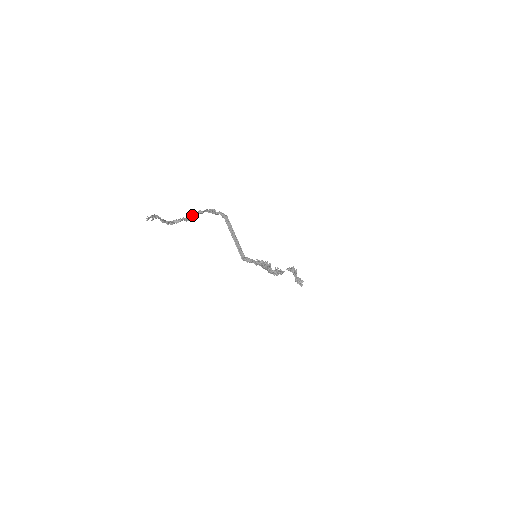
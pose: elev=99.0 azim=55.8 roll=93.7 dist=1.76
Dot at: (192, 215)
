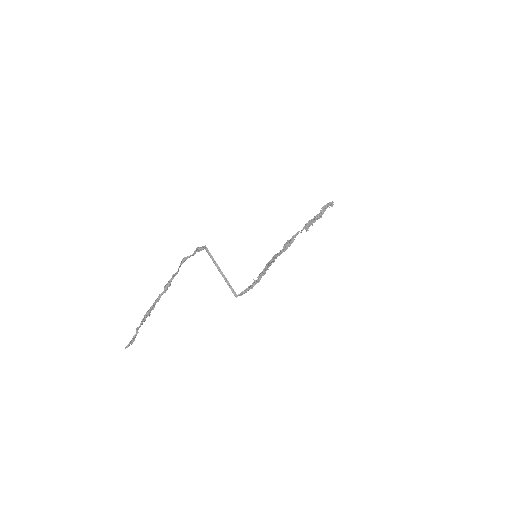
Dot at: (168, 283)
